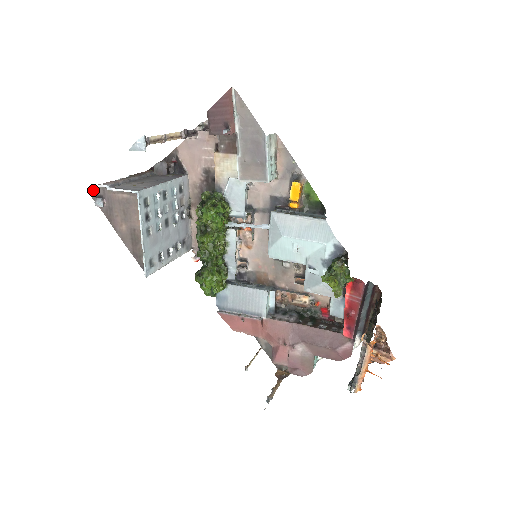
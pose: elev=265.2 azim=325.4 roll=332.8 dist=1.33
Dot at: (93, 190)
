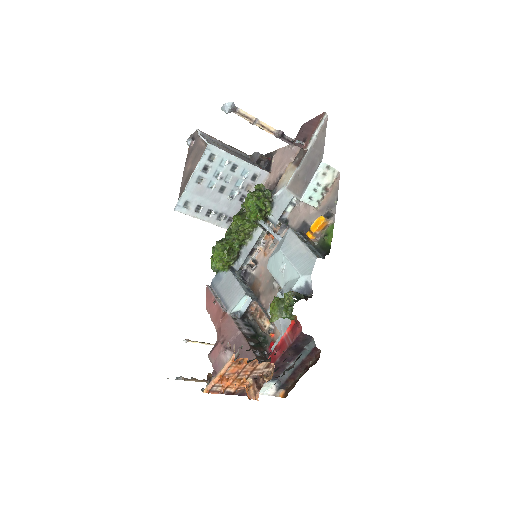
Dot at: (194, 132)
